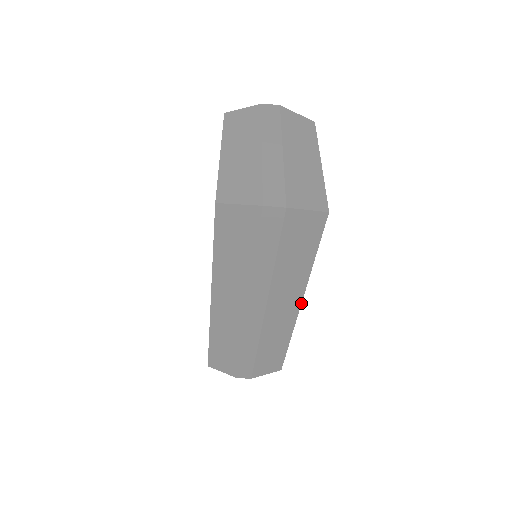
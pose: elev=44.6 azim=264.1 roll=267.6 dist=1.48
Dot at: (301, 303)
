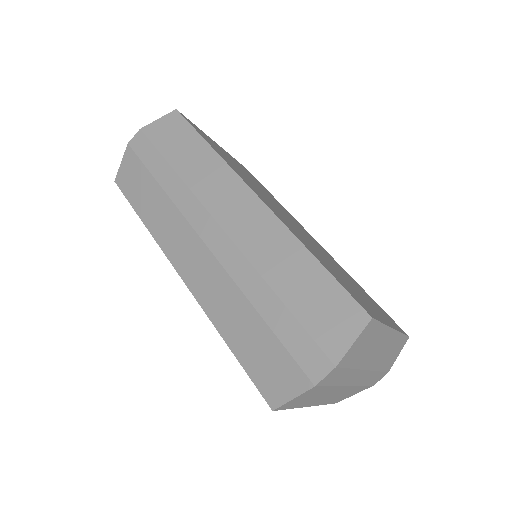
Dot at: (249, 188)
